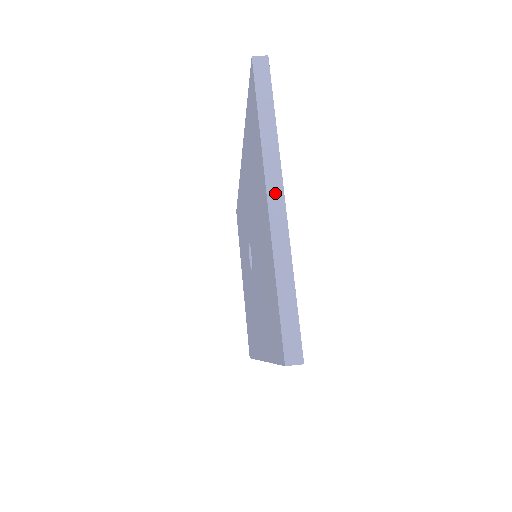
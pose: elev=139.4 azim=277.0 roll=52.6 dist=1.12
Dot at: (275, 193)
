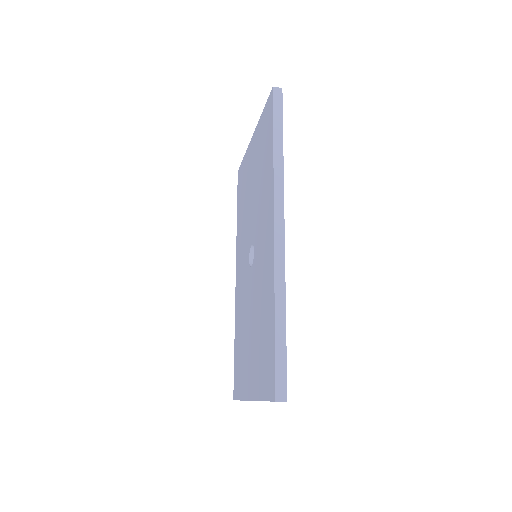
Dot at: occluded
